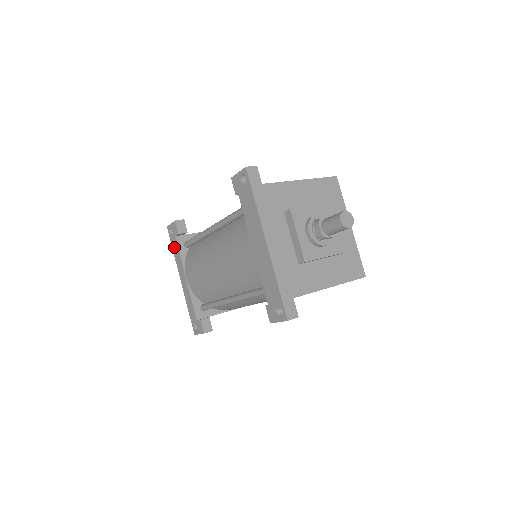
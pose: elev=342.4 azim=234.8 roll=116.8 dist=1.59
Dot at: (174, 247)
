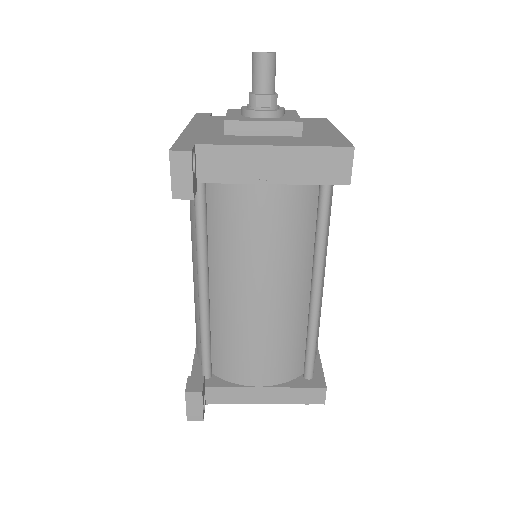
Dot at: occluded
